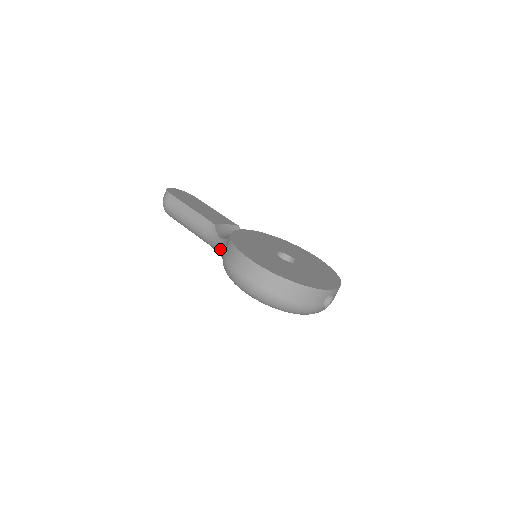
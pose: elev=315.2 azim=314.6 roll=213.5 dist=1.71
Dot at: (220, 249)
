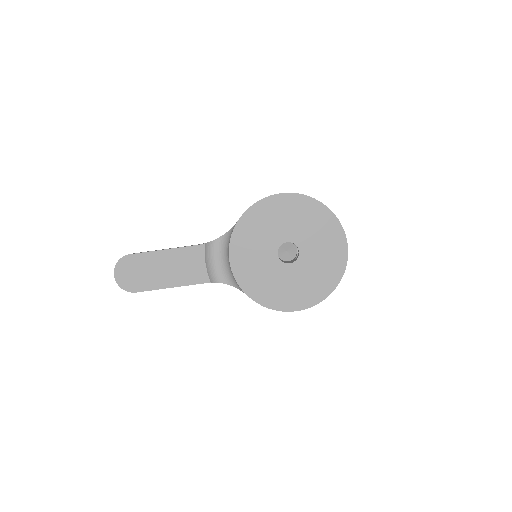
Dot at: occluded
